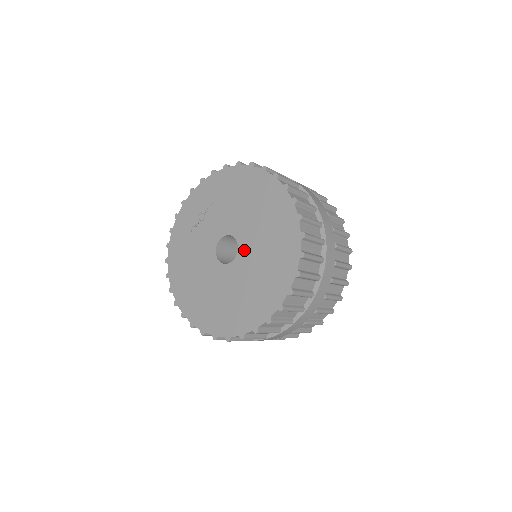
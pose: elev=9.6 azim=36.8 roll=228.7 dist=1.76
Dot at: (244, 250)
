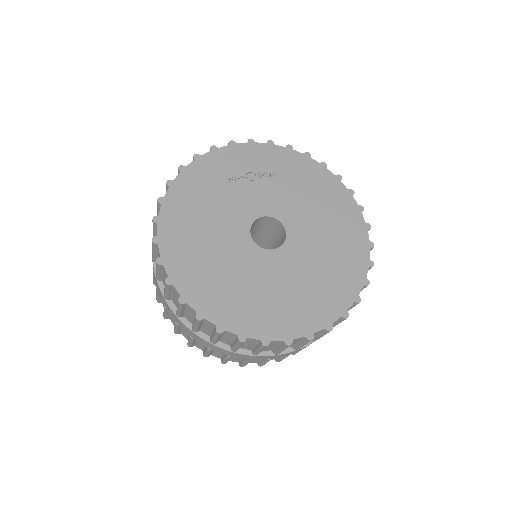
Dot at: (292, 249)
